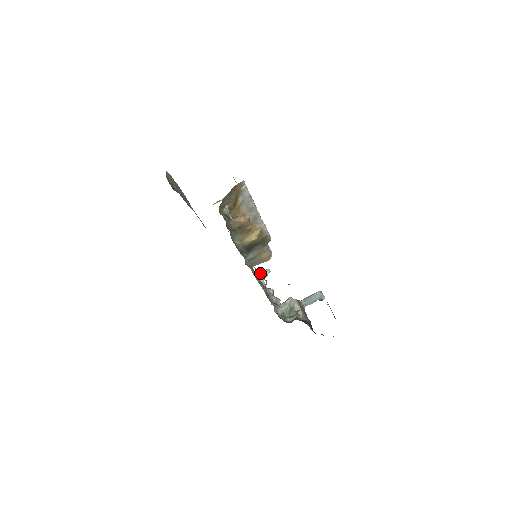
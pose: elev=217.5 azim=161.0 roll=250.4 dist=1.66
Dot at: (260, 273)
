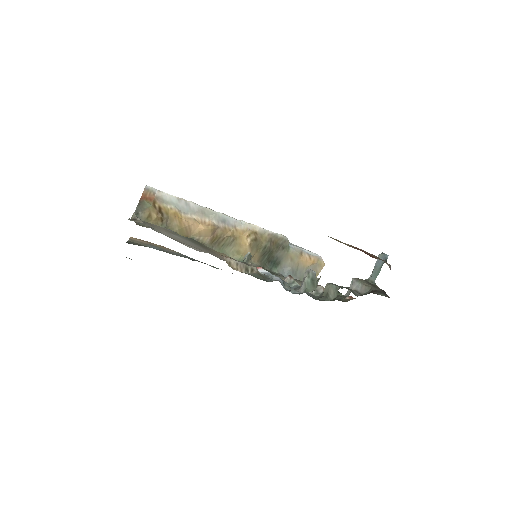
Dot at: occluded
